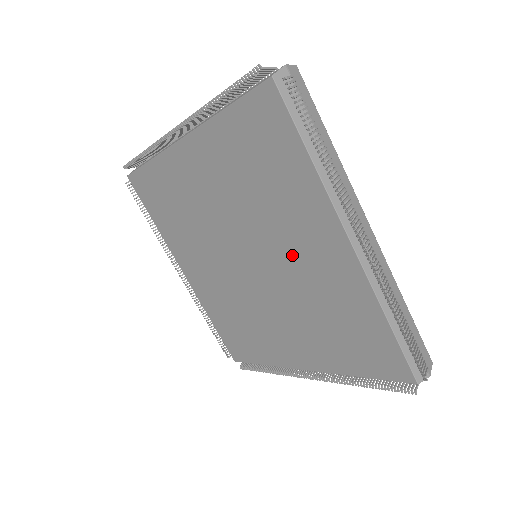
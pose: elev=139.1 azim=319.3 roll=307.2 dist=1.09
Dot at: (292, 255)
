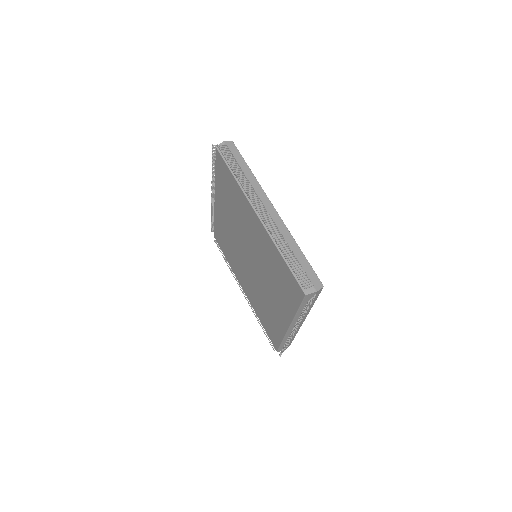
Dot at: (253, 239)
